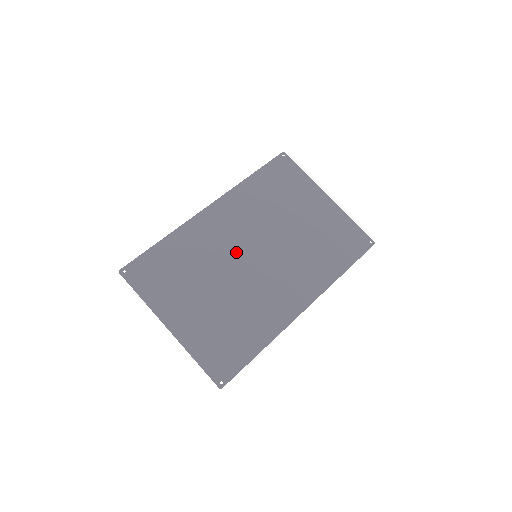
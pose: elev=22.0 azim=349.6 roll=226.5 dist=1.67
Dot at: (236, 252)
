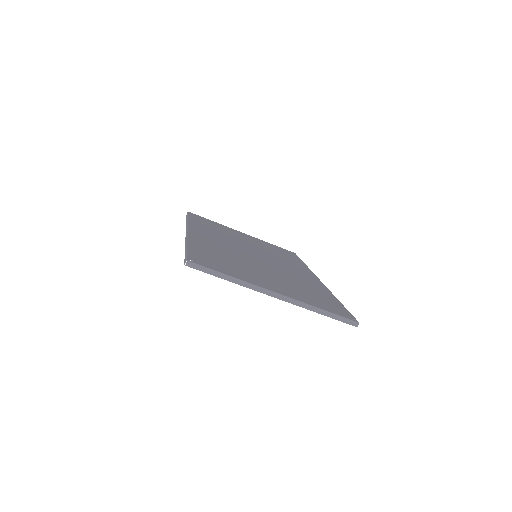
Dot at: (243, 253)
